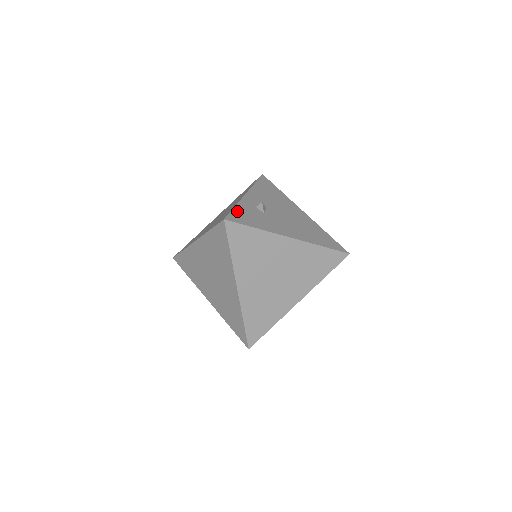
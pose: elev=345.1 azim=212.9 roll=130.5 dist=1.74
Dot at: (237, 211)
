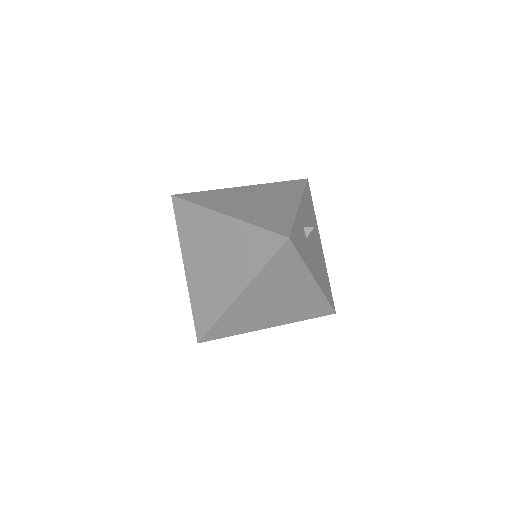
Dot at: (295, 228)
